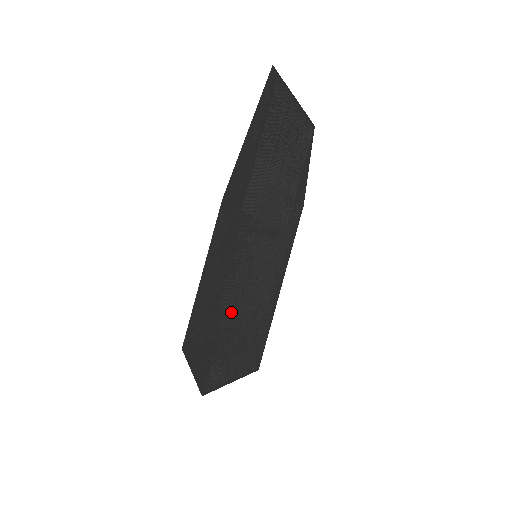
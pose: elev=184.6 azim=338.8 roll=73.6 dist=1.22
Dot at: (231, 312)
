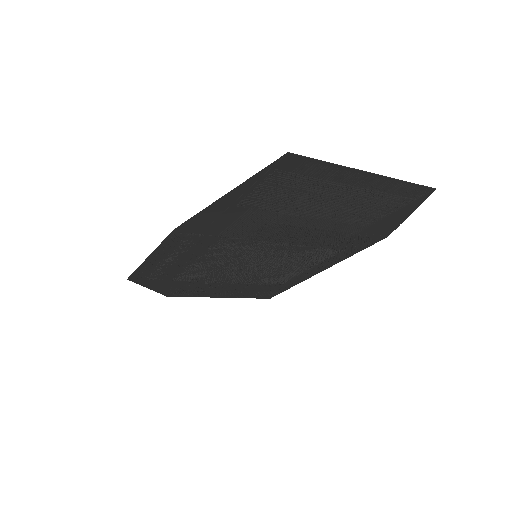
Dot at: (208, 274)
